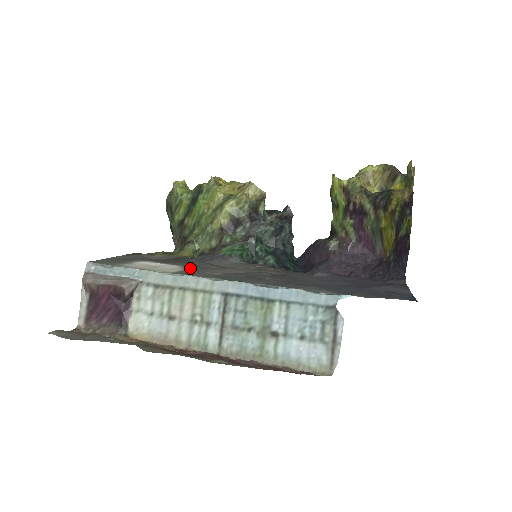
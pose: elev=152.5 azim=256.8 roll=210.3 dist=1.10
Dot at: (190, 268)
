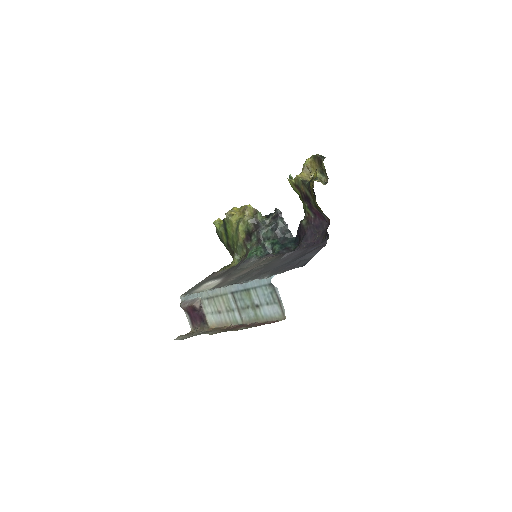
Dot at: (224, 279)
